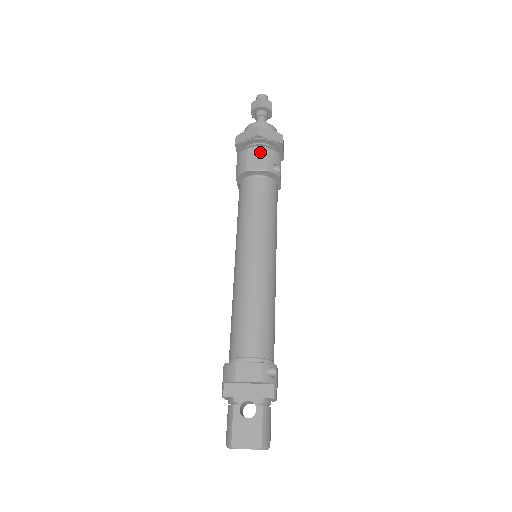
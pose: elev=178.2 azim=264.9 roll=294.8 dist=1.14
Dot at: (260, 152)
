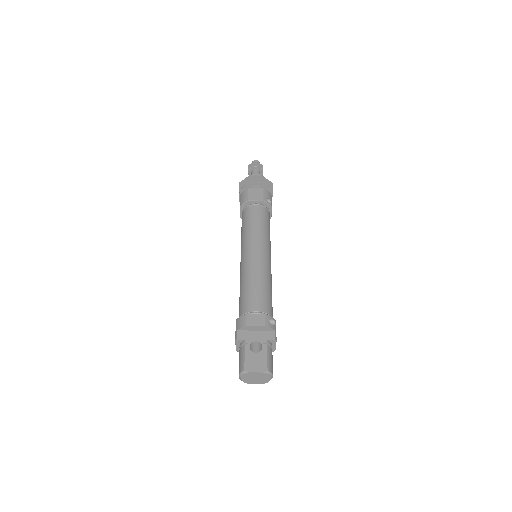
Dot at: (257, 190)
